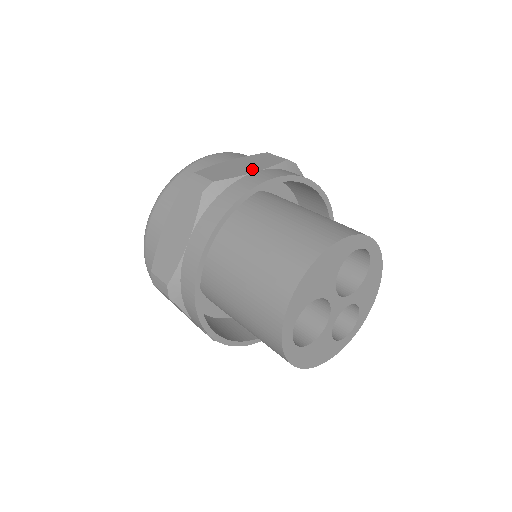
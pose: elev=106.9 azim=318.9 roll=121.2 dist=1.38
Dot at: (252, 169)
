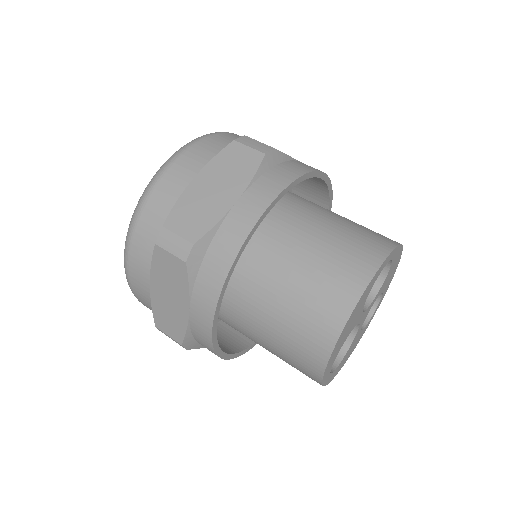
Dot at: (230, 196)
